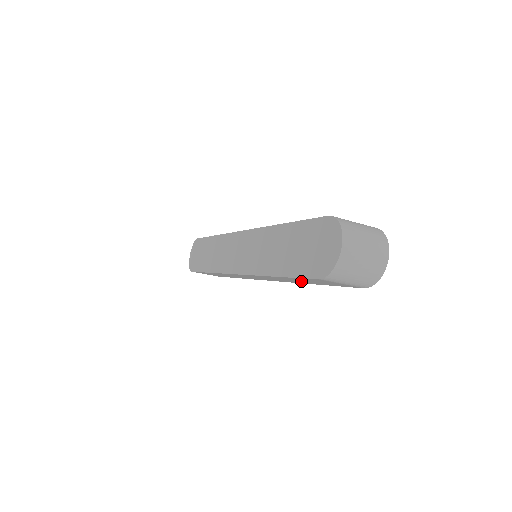
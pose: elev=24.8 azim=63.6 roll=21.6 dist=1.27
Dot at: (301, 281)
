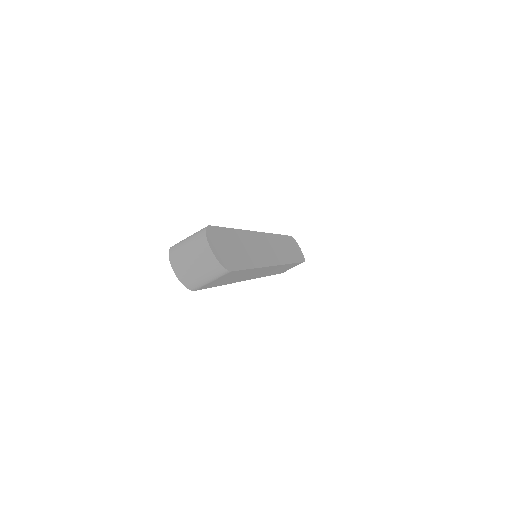
Dot at: occluded
